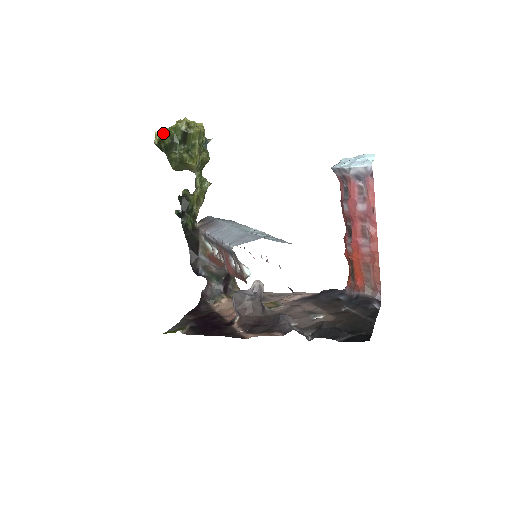
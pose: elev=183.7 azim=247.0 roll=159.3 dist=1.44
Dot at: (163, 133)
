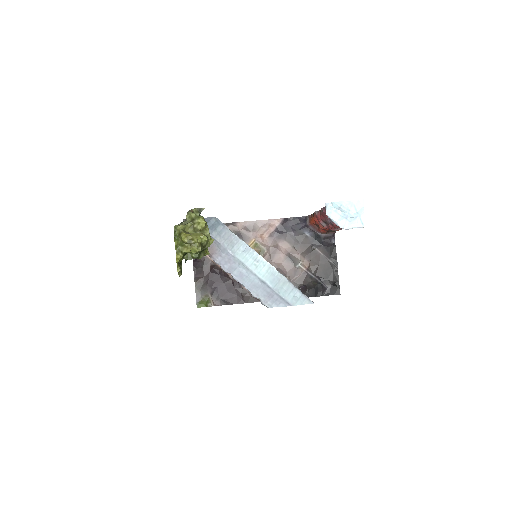
Dot at: (179, 261)
